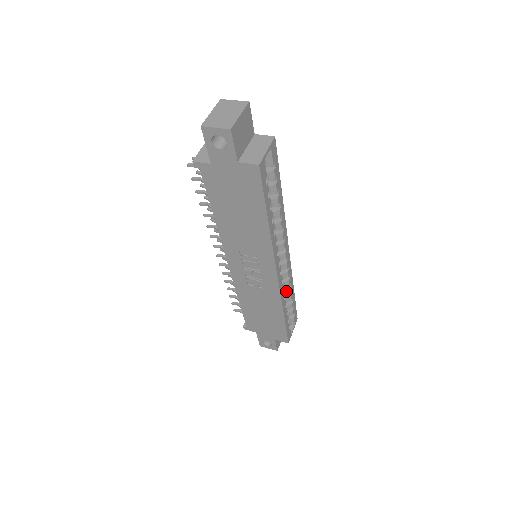
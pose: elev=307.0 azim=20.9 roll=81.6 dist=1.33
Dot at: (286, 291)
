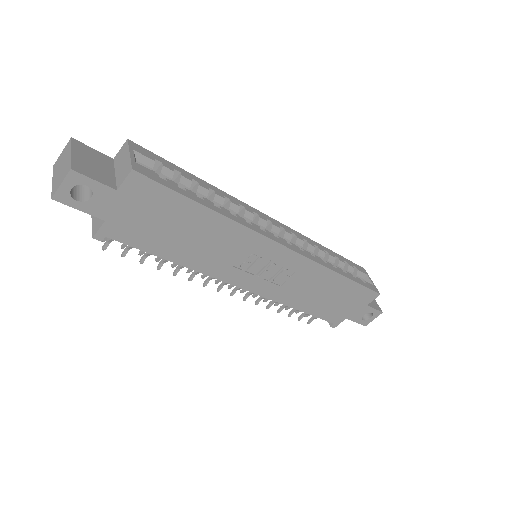
Dot at: (319, 255)
